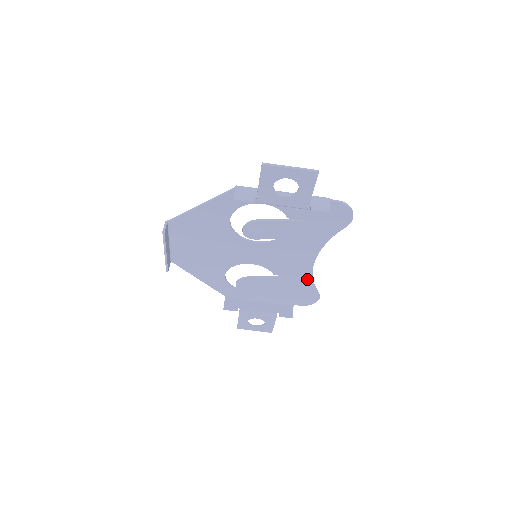
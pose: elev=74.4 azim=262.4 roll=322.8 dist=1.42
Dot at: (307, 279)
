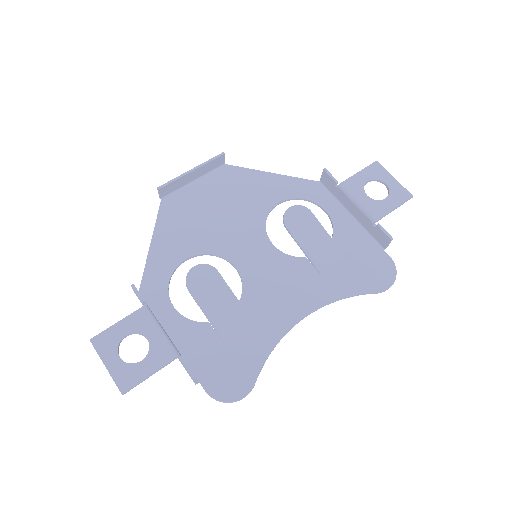
Dot at: (268, 341)
